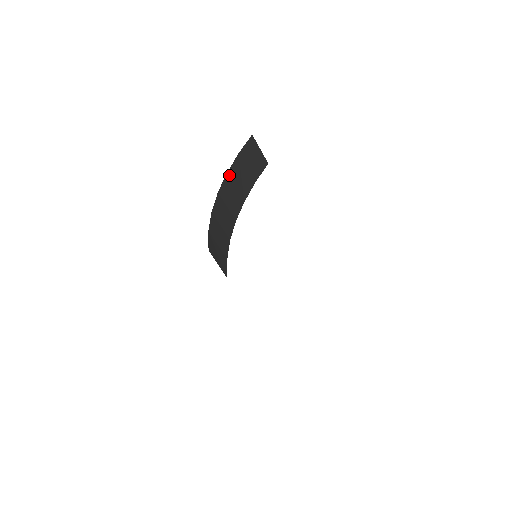
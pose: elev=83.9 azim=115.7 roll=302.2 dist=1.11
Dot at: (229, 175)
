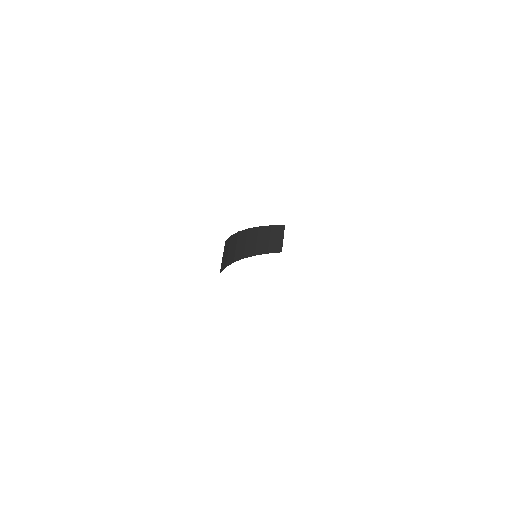
Dot at: (259, 229)
